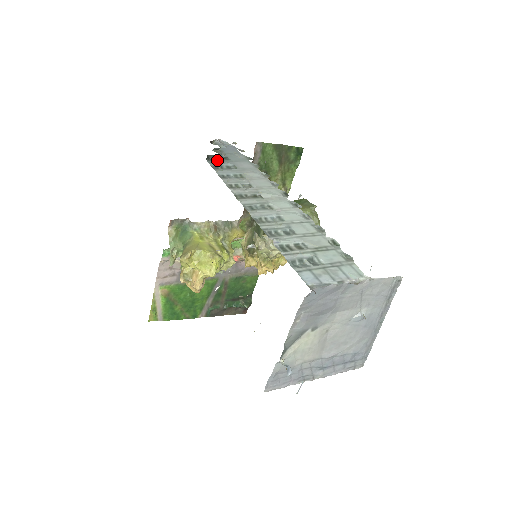
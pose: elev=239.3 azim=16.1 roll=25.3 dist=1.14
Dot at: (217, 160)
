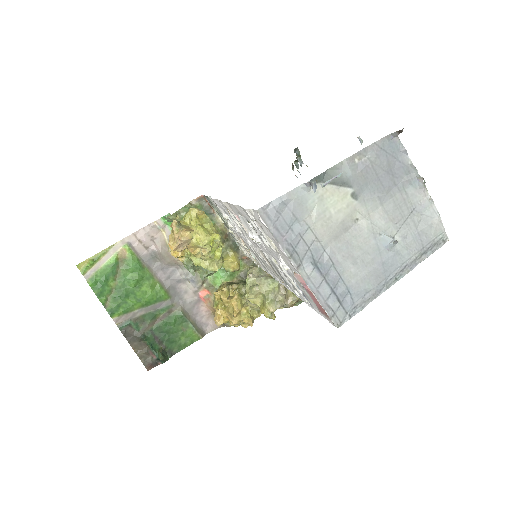
Dot at: (299, 159)
